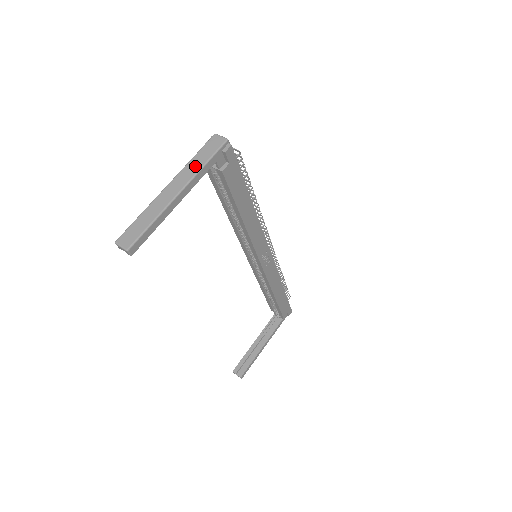
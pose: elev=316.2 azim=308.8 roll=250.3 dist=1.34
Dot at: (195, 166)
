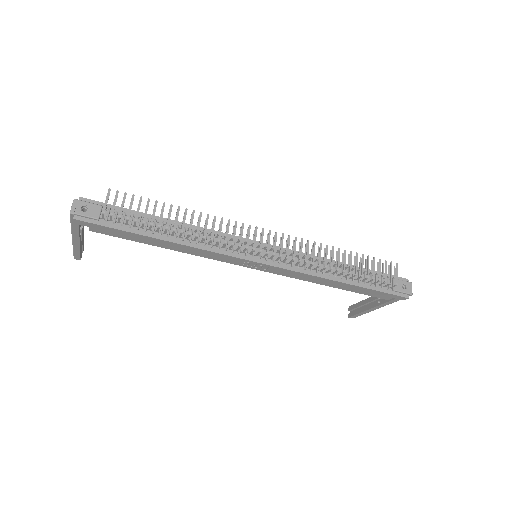
Dot at: occluded
